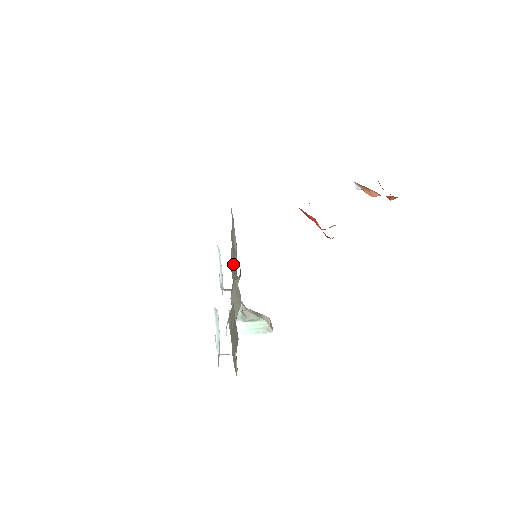
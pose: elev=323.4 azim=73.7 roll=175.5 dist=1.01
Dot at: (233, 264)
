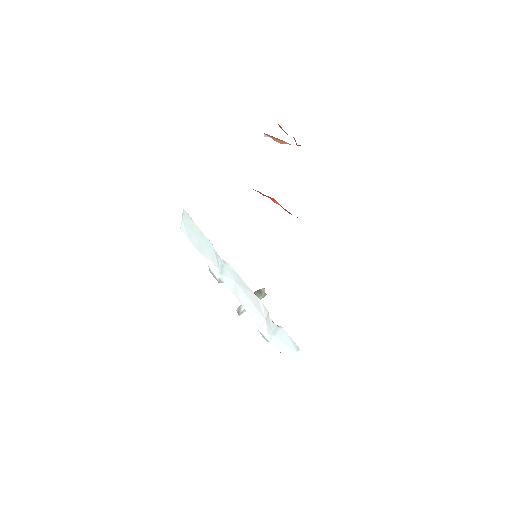
Dot at: occluded
